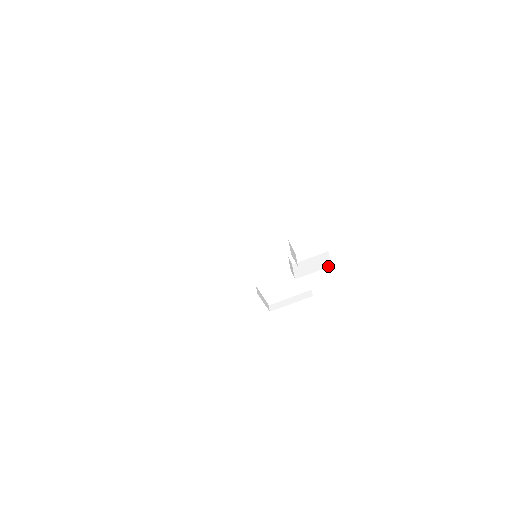
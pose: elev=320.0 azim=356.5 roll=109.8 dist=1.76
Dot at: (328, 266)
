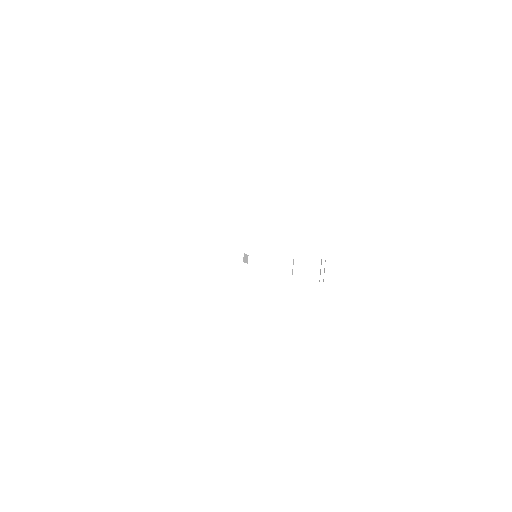
Dot at: occluded
